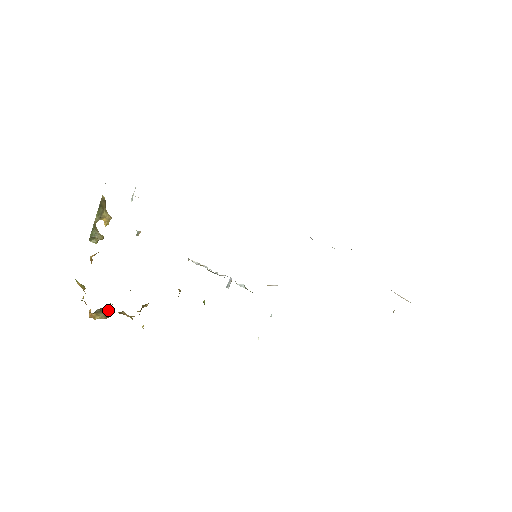
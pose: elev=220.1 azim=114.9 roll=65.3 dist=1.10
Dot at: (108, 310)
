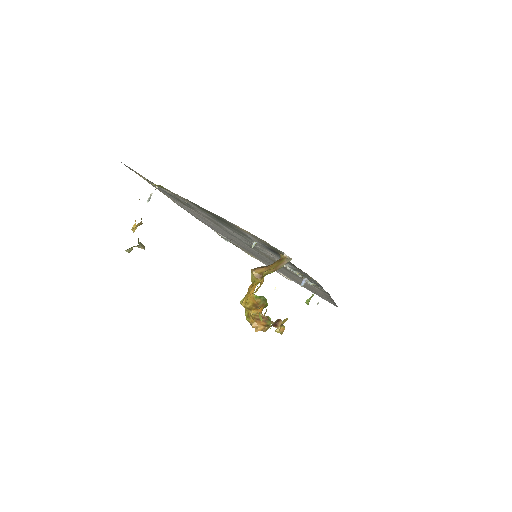
Dot at: (277, 320)
